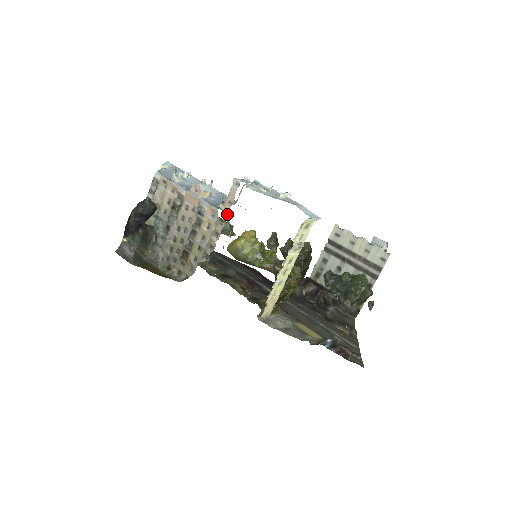
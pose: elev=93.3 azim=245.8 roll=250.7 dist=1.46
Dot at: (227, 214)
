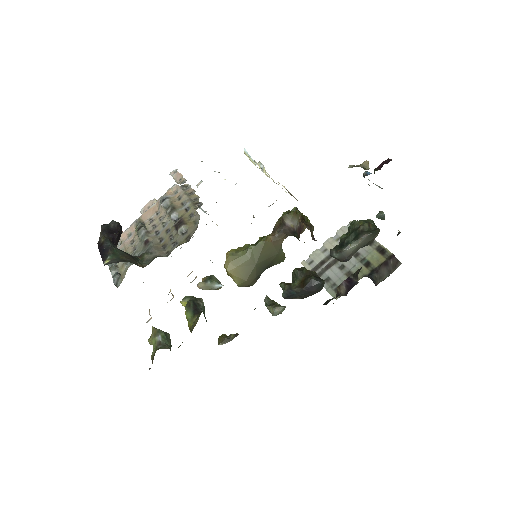
Dot at: (185, 182)
